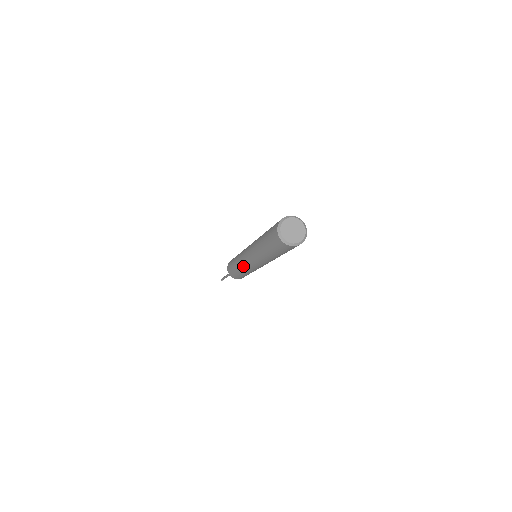
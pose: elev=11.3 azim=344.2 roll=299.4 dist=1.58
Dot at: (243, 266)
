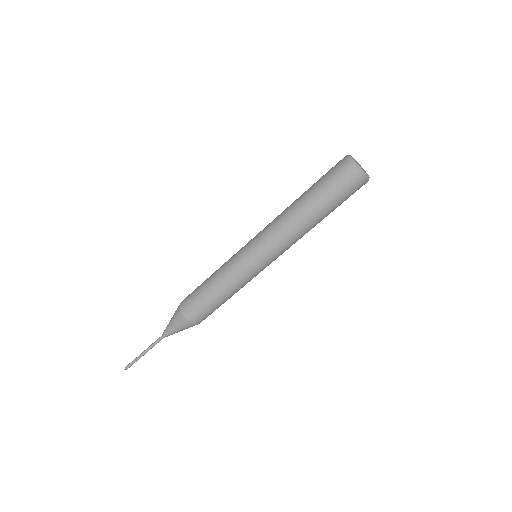
Dot at: (232, 258)
